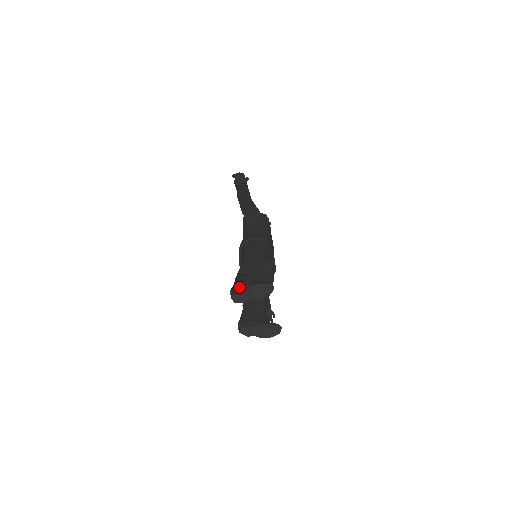
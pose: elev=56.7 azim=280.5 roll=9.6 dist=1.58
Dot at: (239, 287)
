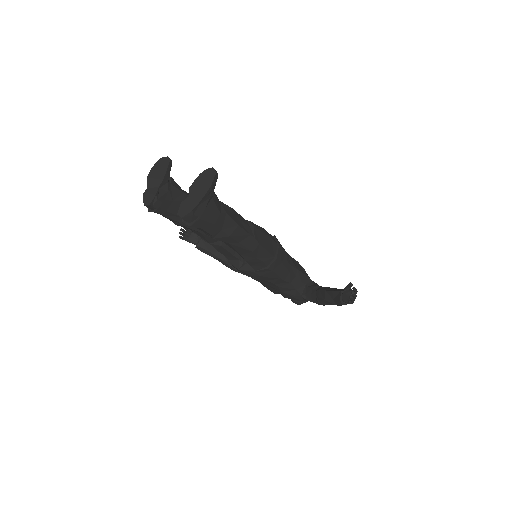
Dot at: occluded
